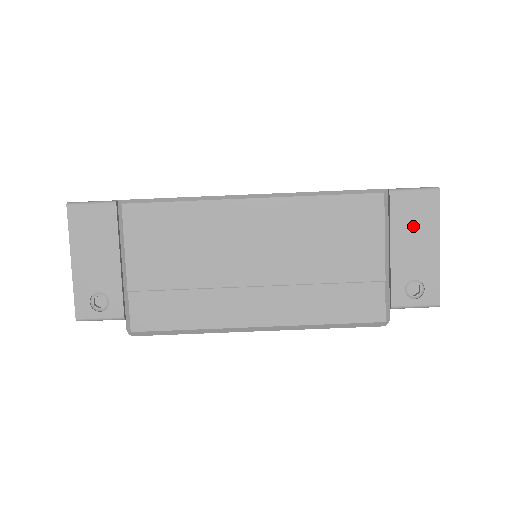
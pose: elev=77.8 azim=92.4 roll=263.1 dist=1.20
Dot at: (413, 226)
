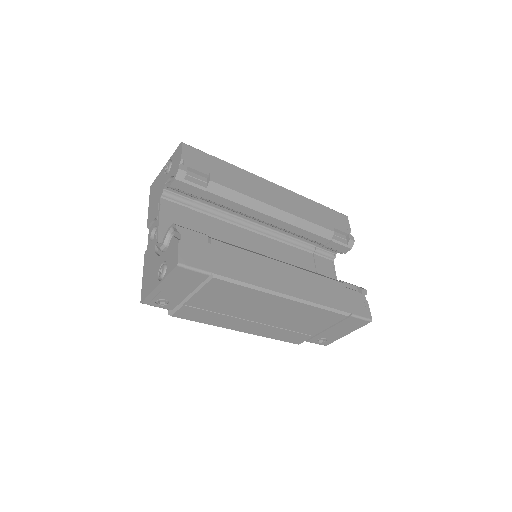
Dot at: (346, 327)
